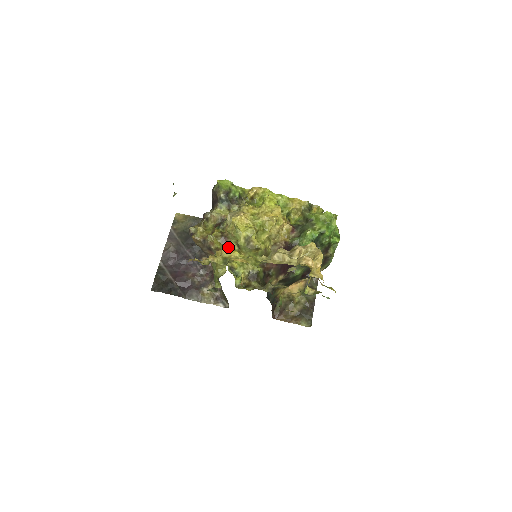
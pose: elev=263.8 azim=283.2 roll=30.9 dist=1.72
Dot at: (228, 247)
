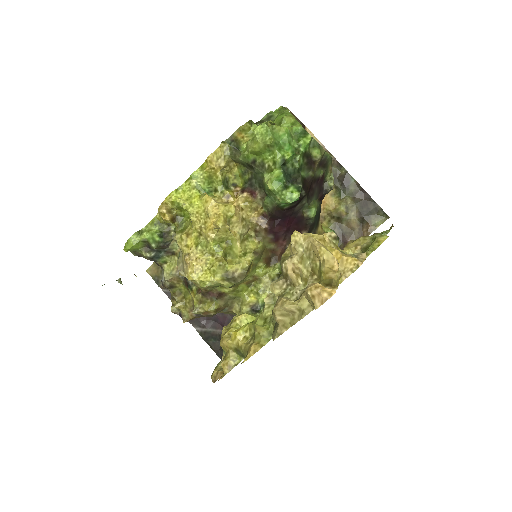
Dot at: (223, 294)
